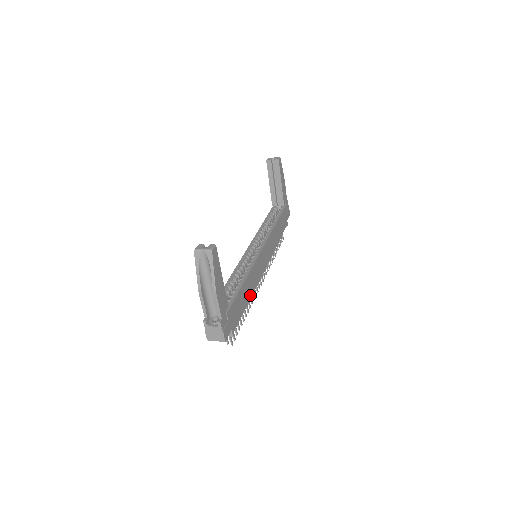
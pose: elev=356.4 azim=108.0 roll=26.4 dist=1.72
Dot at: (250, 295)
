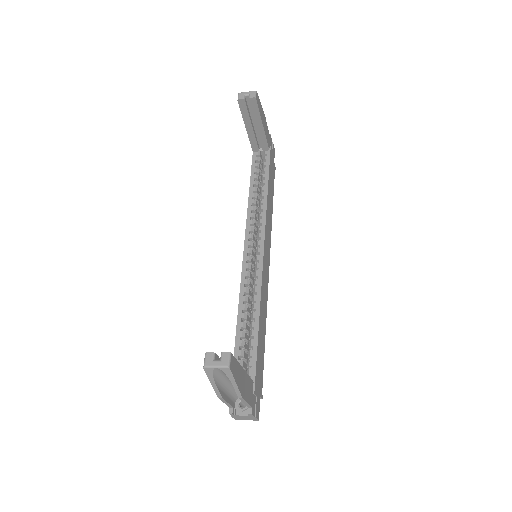
Dot at: (265, 324)
